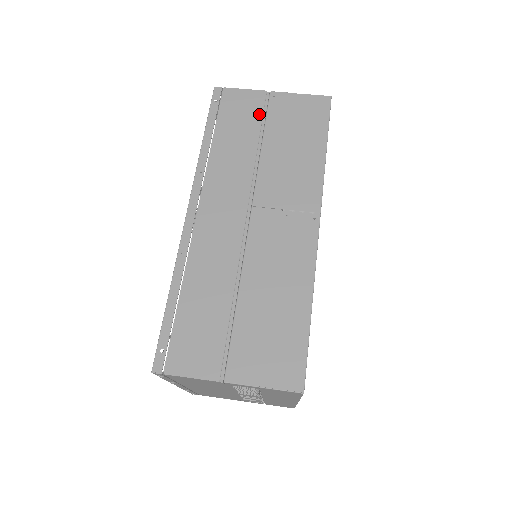
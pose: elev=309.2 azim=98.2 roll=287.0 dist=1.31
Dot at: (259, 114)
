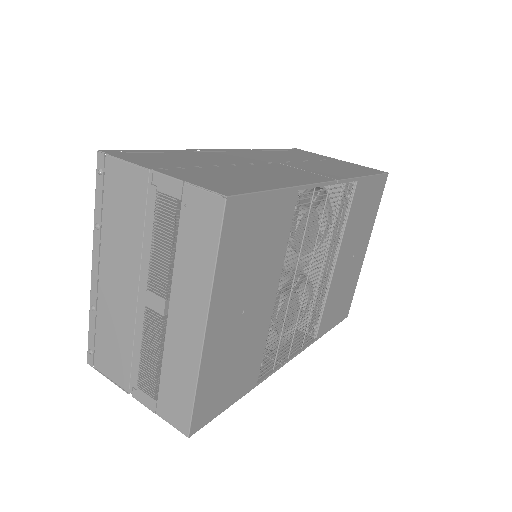
Dot at: (322, 158)
